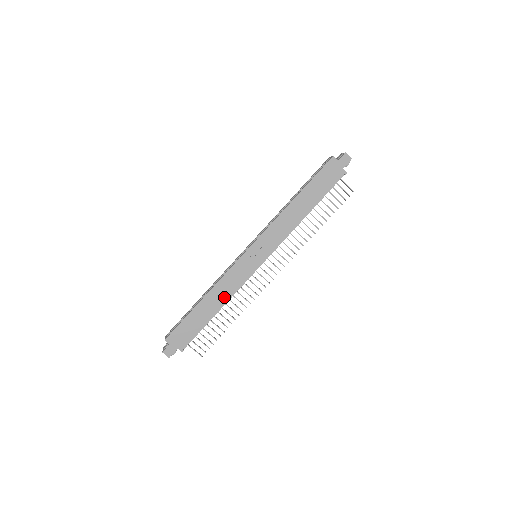
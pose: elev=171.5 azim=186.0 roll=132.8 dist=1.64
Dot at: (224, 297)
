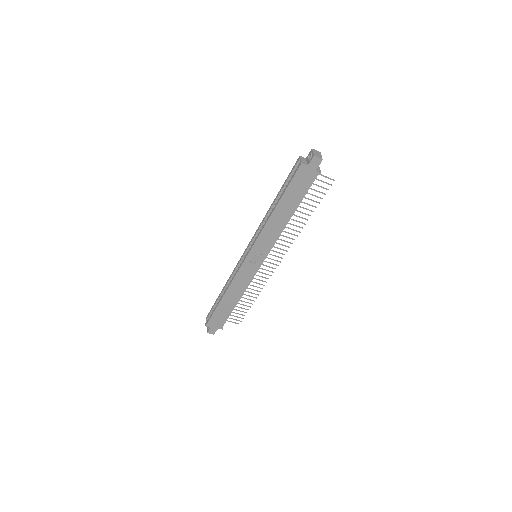
Dot at: (240, 292)
